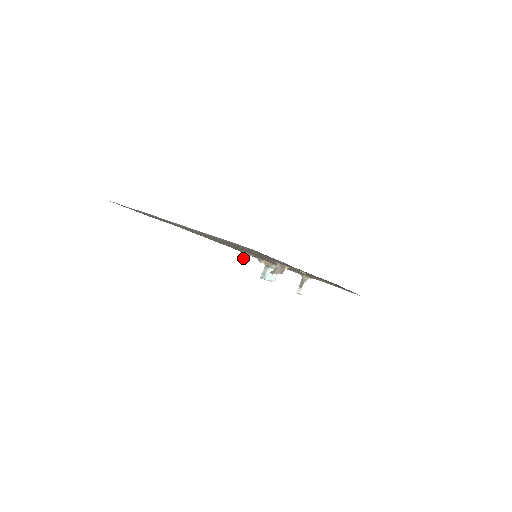
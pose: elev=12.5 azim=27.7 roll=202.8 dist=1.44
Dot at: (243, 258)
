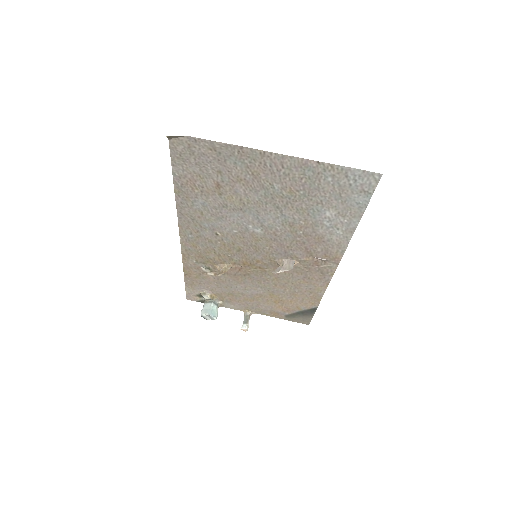
Dot at: (219, 271)
